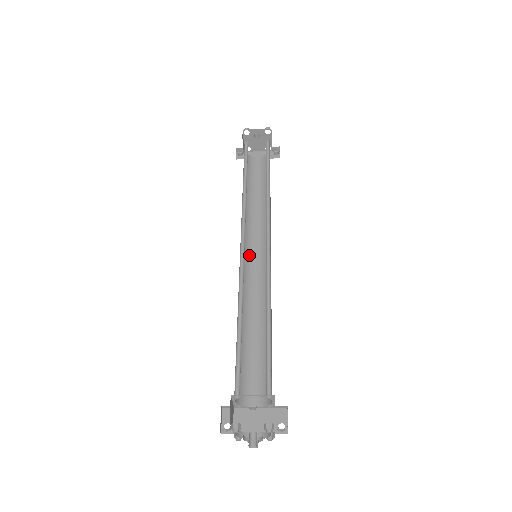
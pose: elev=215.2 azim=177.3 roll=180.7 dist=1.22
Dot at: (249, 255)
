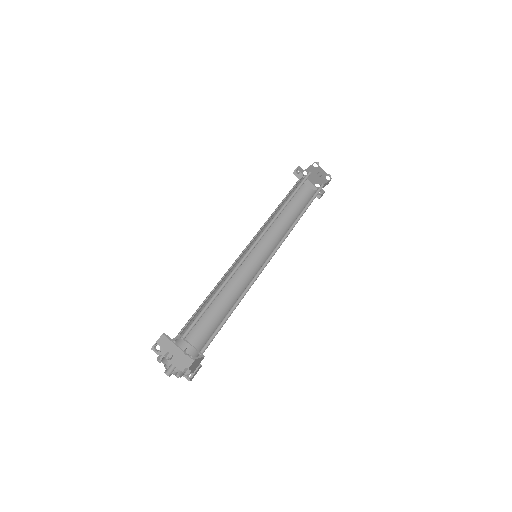
Dot at: occluded
